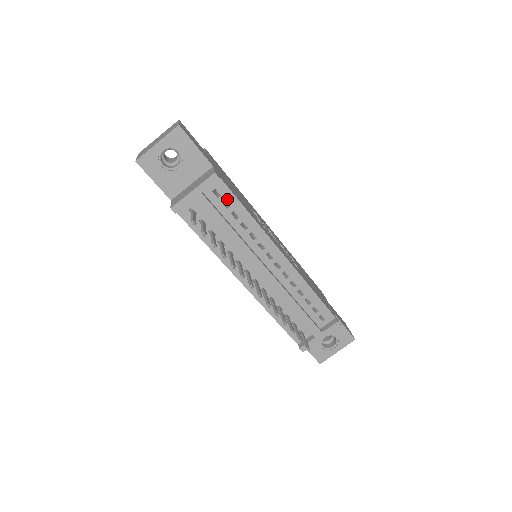
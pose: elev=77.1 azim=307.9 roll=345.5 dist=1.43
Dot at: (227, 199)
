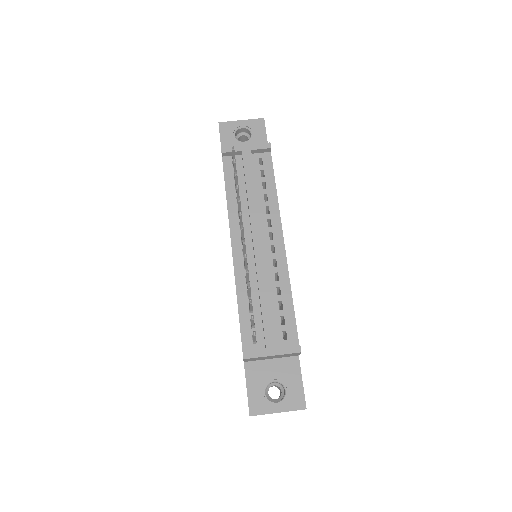
Dot at: (266, 170)
